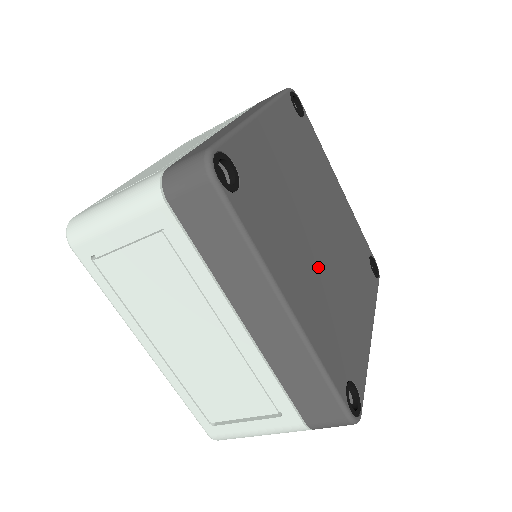
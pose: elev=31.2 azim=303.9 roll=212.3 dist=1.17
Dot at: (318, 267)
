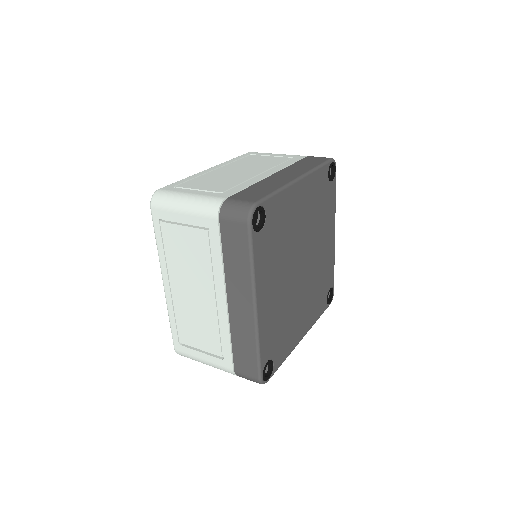
Dot at: (287, 287)
